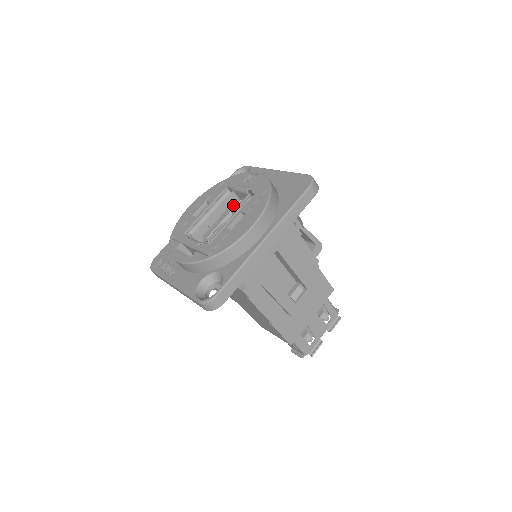
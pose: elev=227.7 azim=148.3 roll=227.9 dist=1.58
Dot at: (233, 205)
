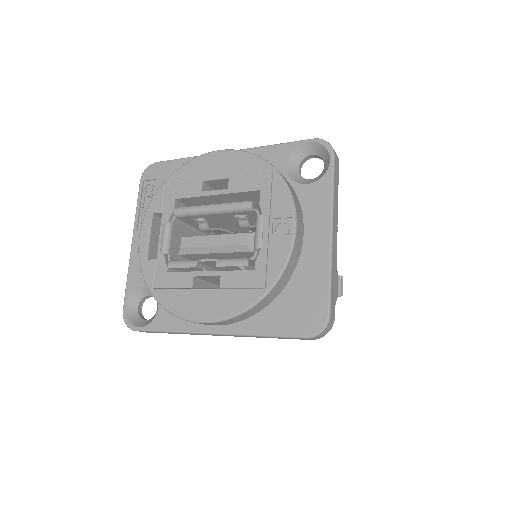
Dot at: (234, 240)
